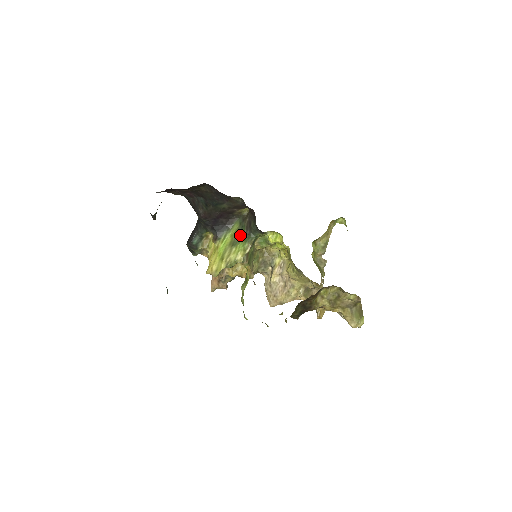
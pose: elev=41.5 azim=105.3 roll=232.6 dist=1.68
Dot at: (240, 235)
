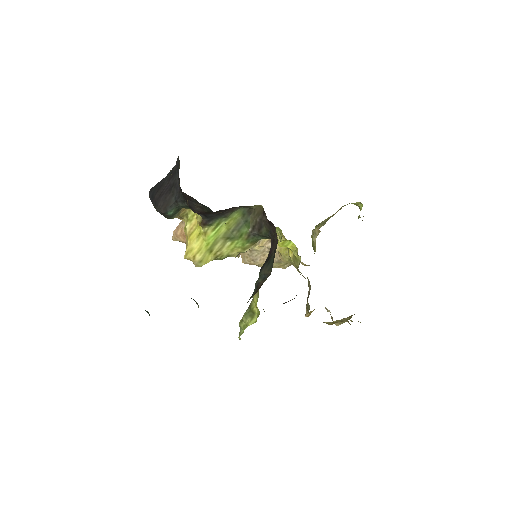
Dot at: (241, 231)
